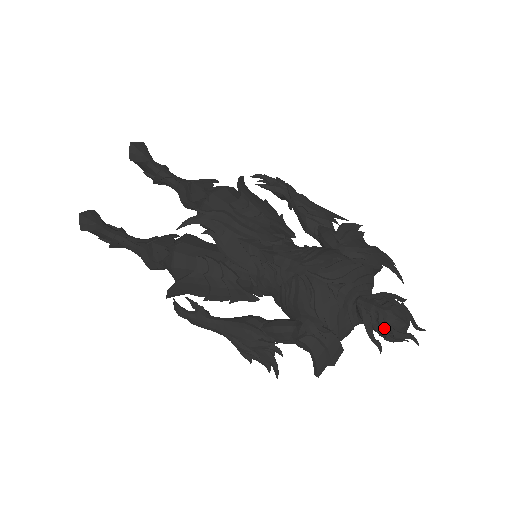
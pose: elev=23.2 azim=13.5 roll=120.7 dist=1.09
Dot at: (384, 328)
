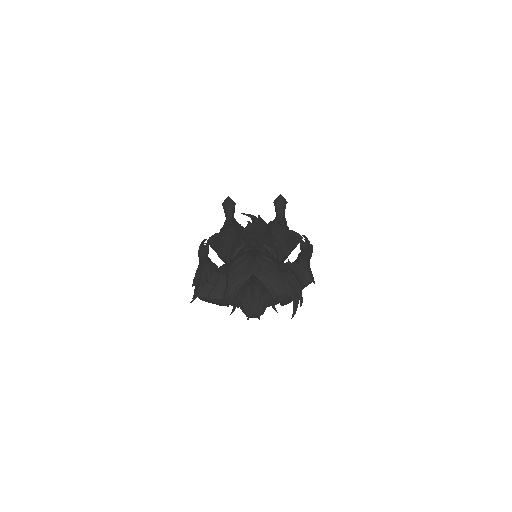
Dot at: (243, 292)
